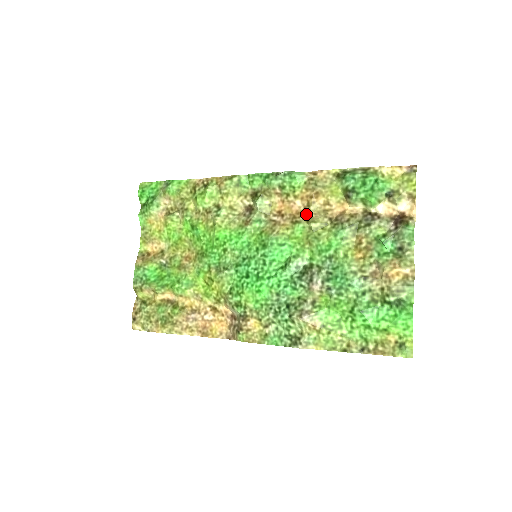
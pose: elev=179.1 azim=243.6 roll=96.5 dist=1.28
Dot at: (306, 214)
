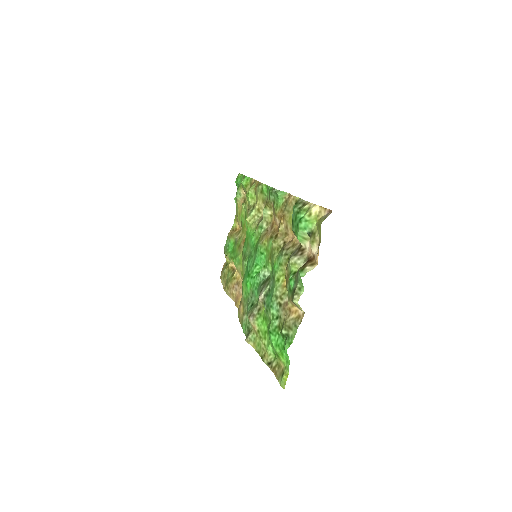
Dot at: (278, 232)
